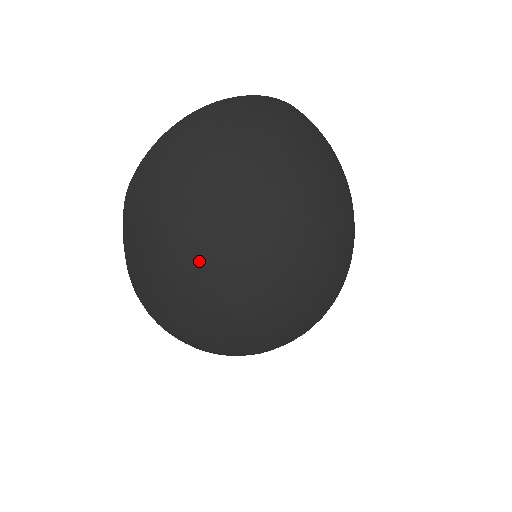
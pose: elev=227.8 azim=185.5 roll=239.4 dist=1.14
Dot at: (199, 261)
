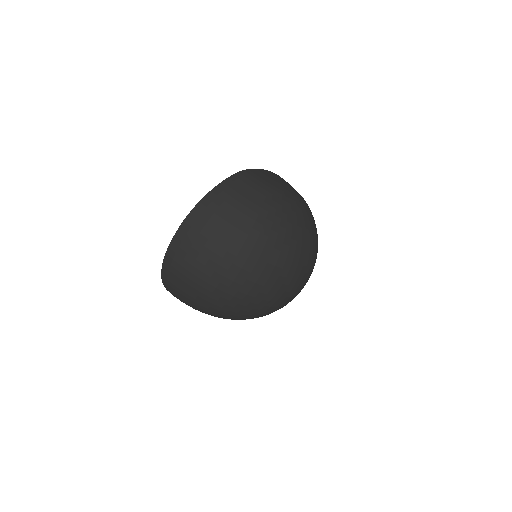
Dot at: (228, 318)
